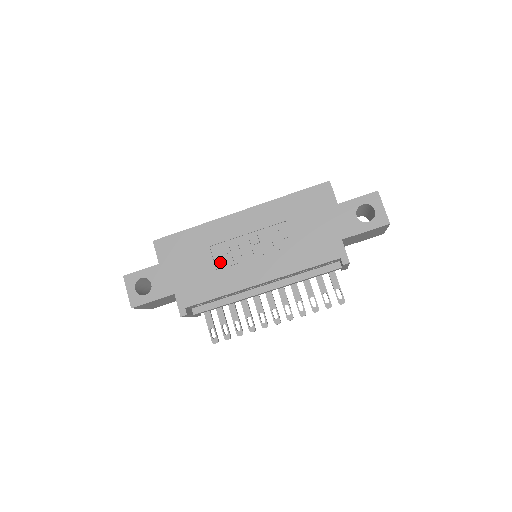
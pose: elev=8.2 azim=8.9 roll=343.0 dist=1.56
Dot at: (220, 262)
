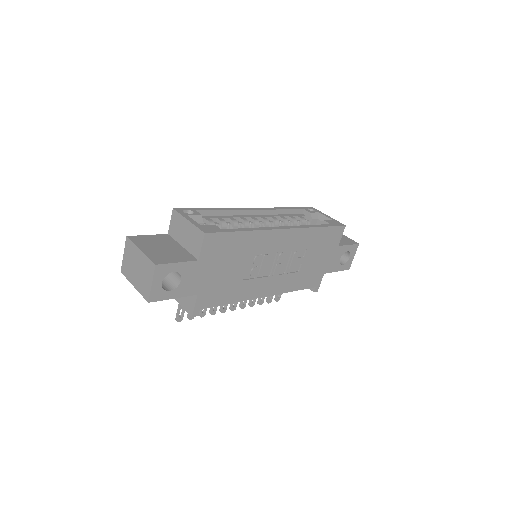
Dot at: (247, 271)
